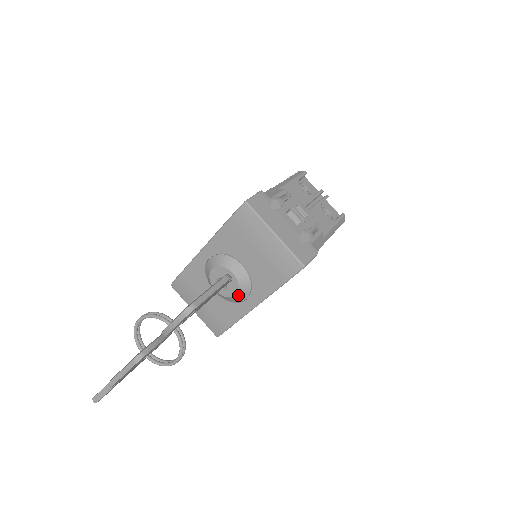
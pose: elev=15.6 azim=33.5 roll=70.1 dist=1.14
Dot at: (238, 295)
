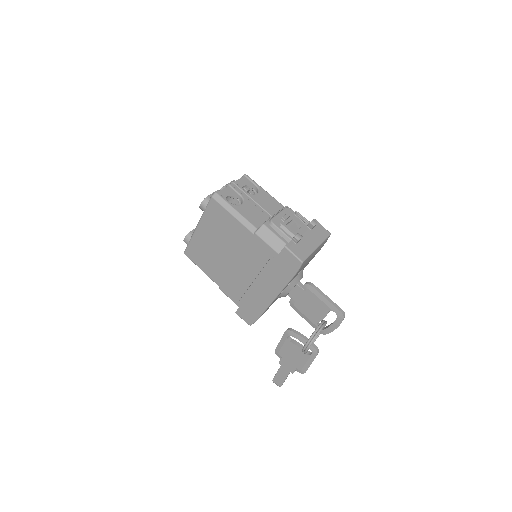
Dot at: occluded
